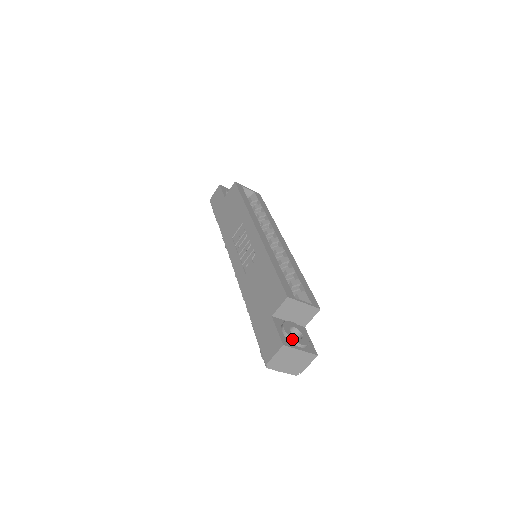
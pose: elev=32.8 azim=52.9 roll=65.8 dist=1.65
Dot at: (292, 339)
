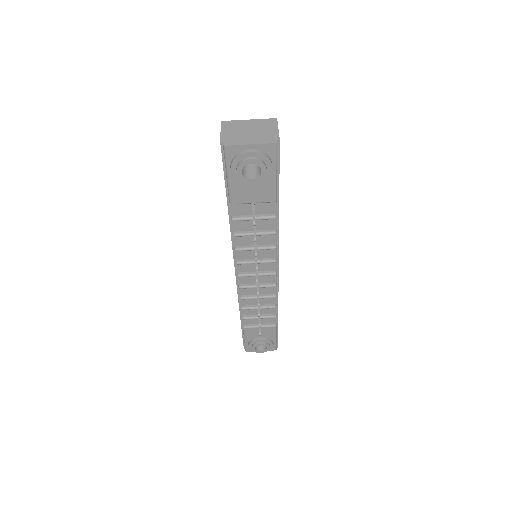
Dot at: occluded
